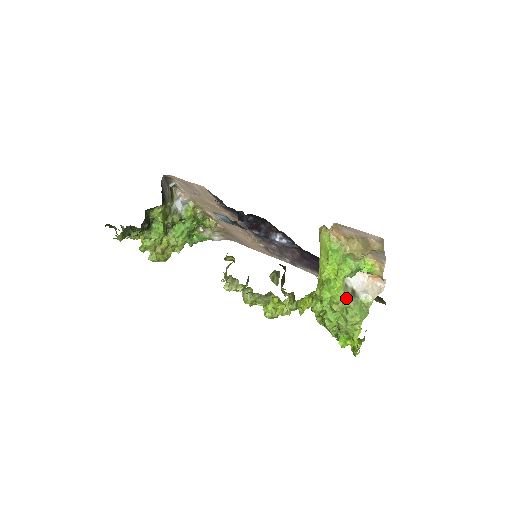
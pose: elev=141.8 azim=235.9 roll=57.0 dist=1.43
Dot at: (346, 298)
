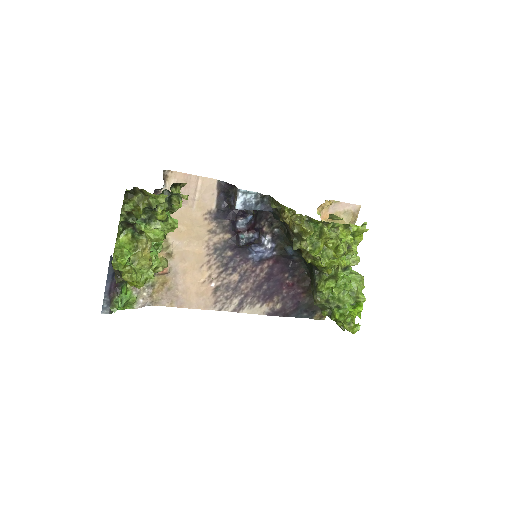
Dot at: occluded
